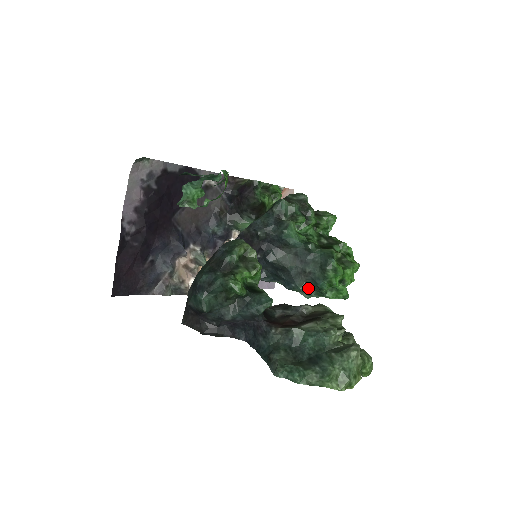
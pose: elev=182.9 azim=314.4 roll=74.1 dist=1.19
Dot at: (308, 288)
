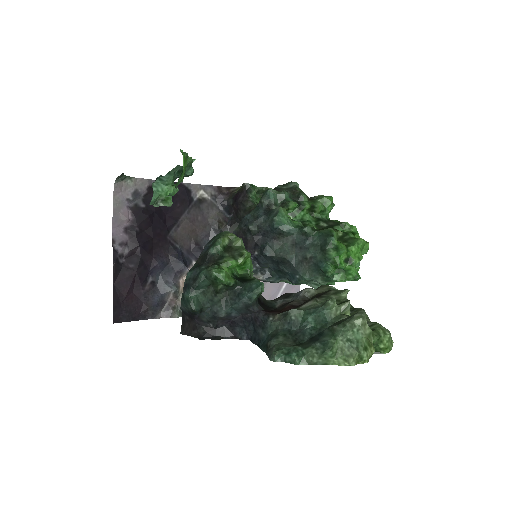
Dot at: (312, 275)
